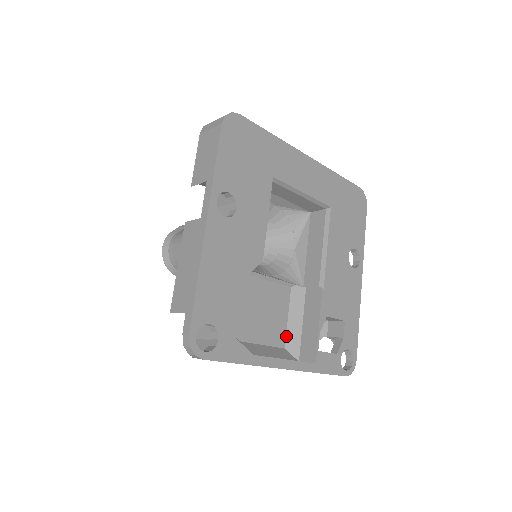
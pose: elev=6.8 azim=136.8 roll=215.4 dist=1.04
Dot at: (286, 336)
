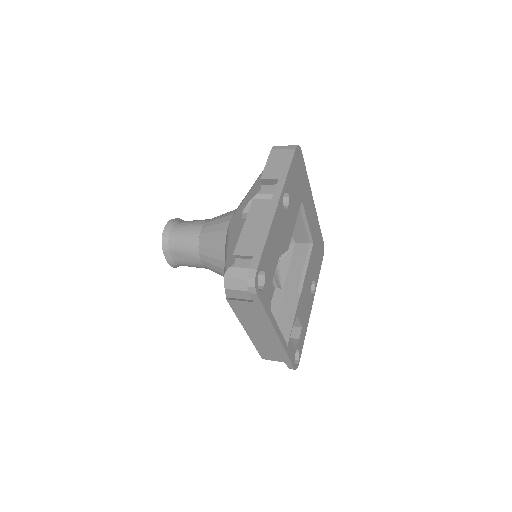
Dot at: occluded
